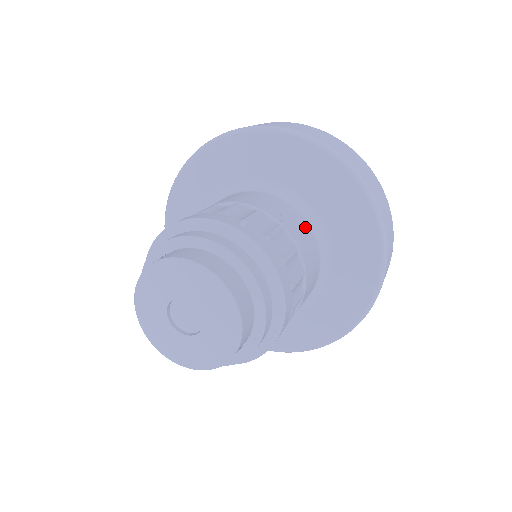
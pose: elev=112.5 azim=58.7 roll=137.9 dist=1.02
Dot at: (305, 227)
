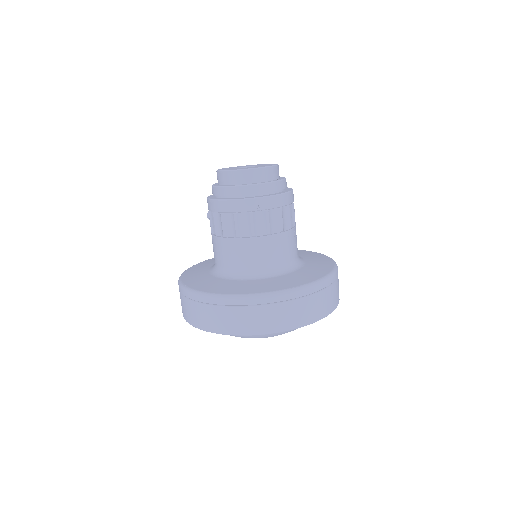
Dot at: (296, 251)
